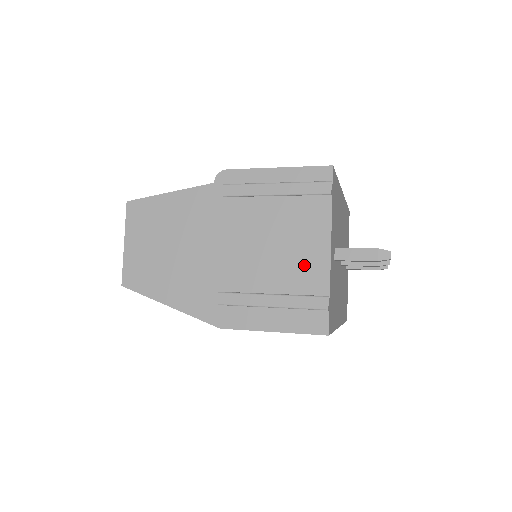
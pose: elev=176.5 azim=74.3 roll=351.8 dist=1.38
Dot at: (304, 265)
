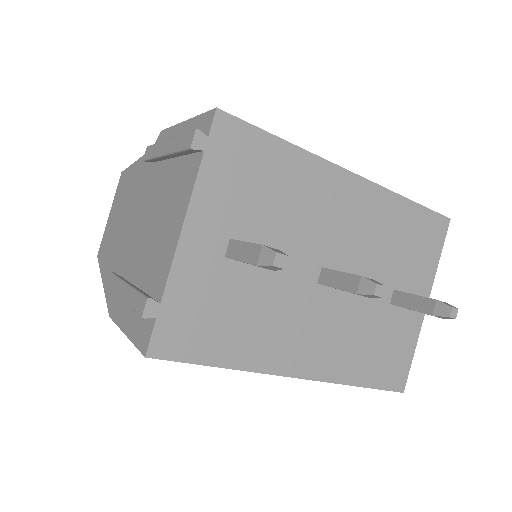
Dot at: (161, 251)
